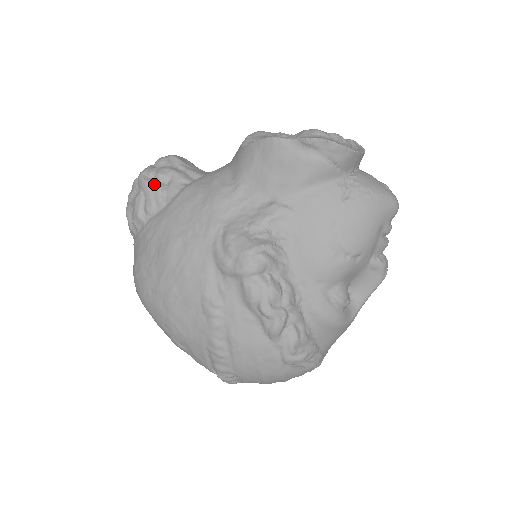
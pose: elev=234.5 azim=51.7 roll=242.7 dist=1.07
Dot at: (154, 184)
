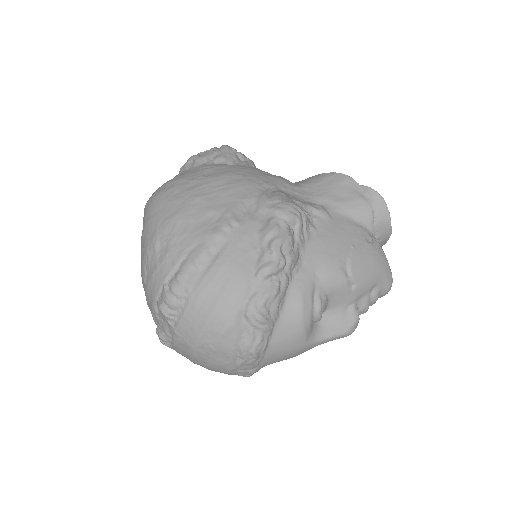
Dot at: occluded
